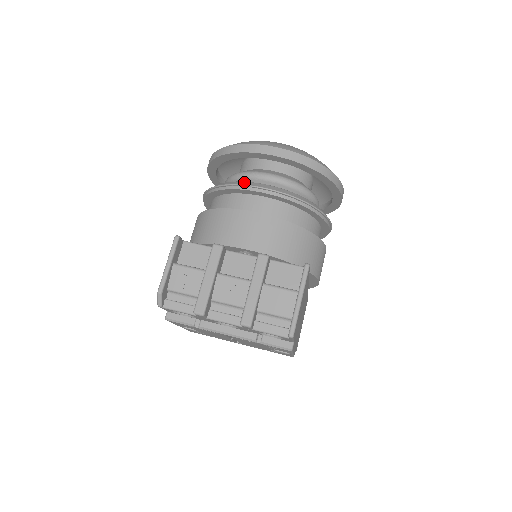
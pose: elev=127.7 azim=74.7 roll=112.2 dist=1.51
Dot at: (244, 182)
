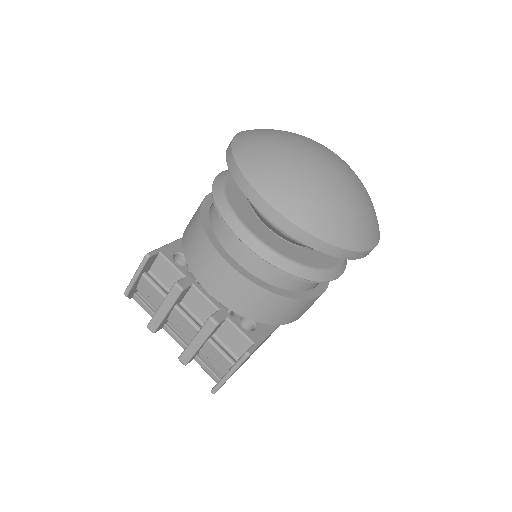
Dot at: (235, 221)
